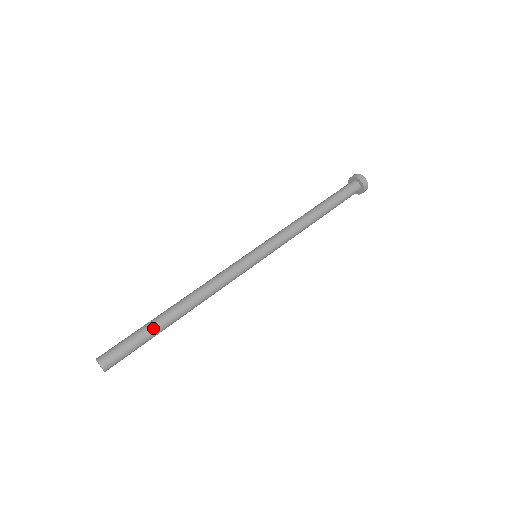
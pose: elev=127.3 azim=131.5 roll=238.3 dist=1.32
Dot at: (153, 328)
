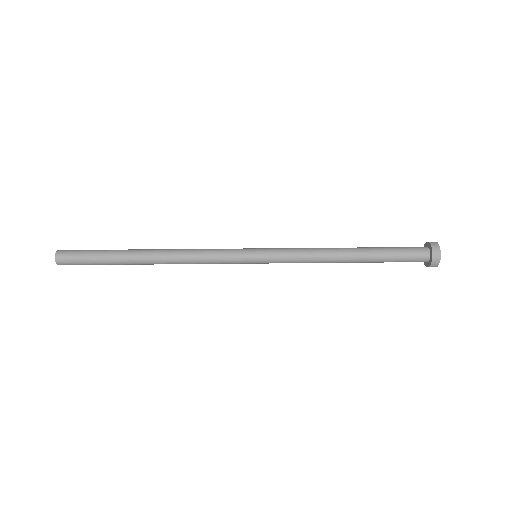
Dot at: (115, 257)
